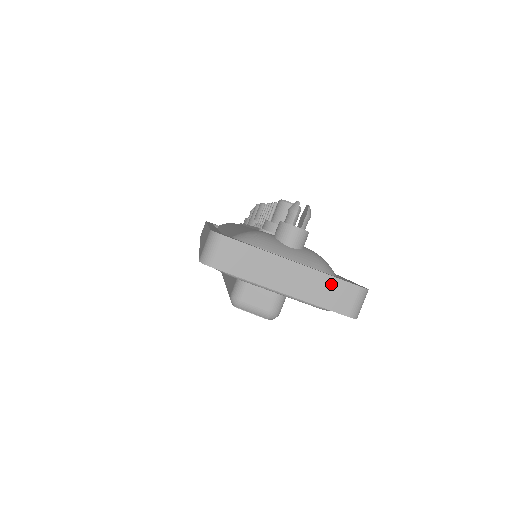
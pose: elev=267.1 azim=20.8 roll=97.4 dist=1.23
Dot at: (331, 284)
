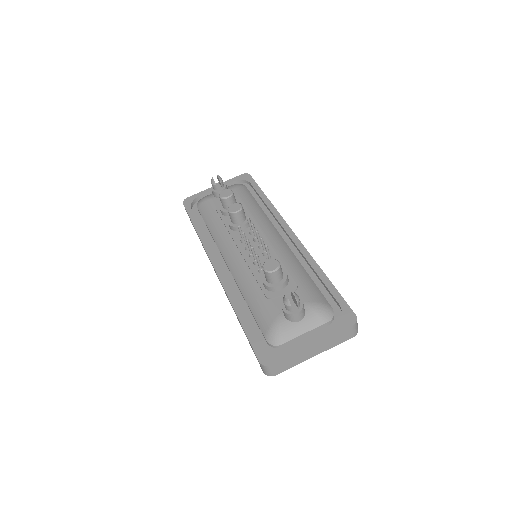
Dot at: (337, 336)
